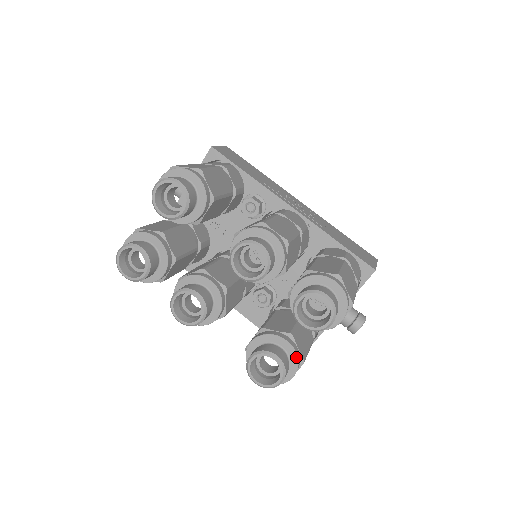
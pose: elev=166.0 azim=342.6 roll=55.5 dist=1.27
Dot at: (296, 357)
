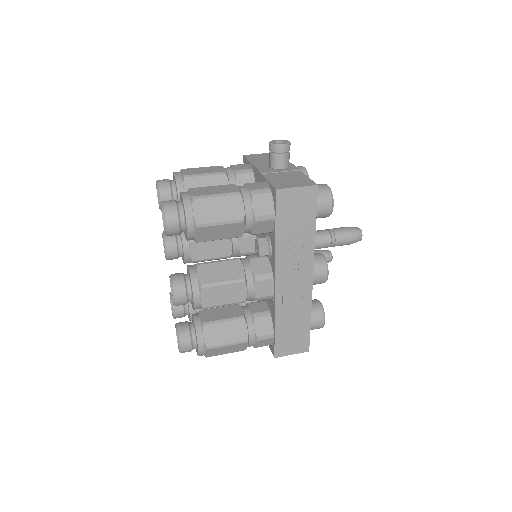
Dot at: (190, 320)
